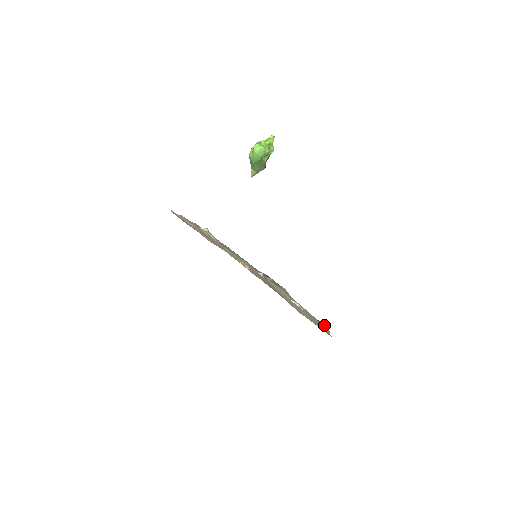
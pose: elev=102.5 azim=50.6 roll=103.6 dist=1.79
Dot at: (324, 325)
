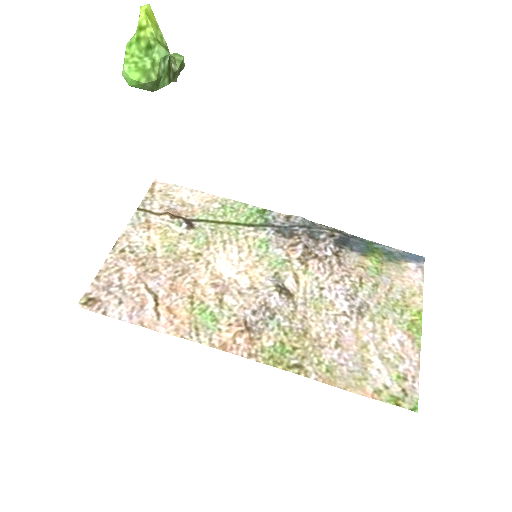
Dot at: (416, 267)
